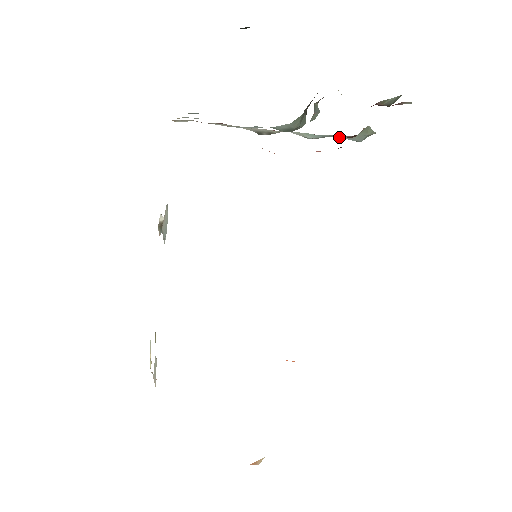
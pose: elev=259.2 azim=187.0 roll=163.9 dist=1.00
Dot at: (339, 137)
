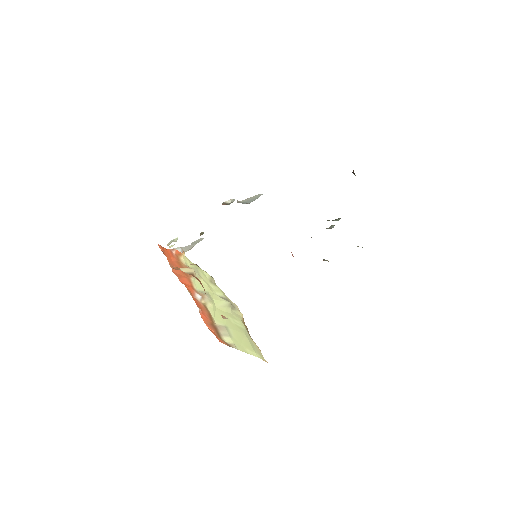
Dot at: occluded
